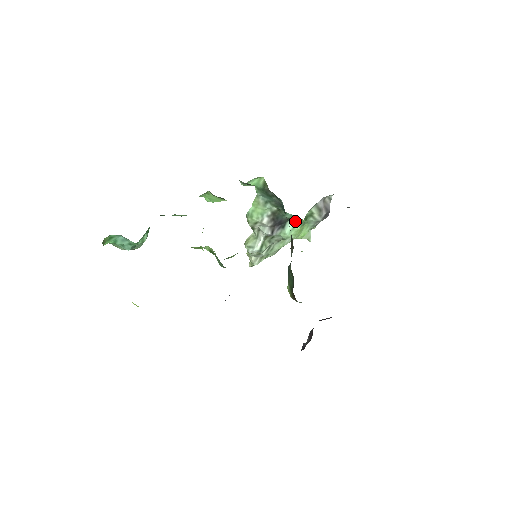
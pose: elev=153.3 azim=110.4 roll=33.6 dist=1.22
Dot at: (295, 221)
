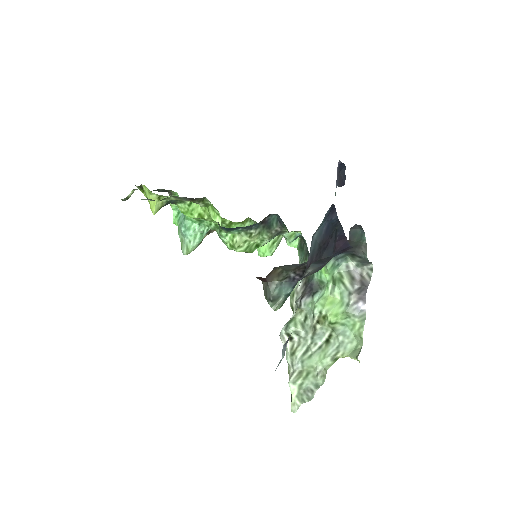
Dot at: (325, 286)
